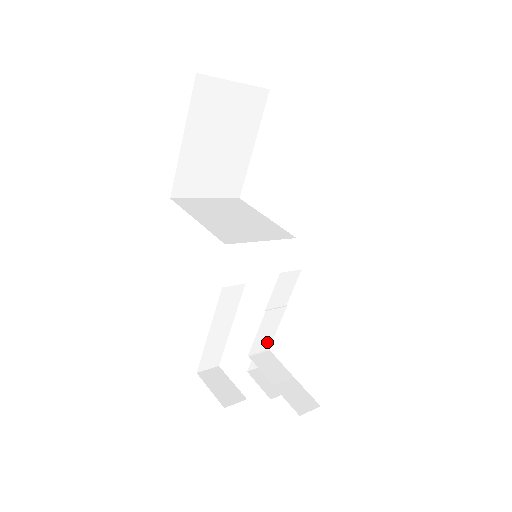
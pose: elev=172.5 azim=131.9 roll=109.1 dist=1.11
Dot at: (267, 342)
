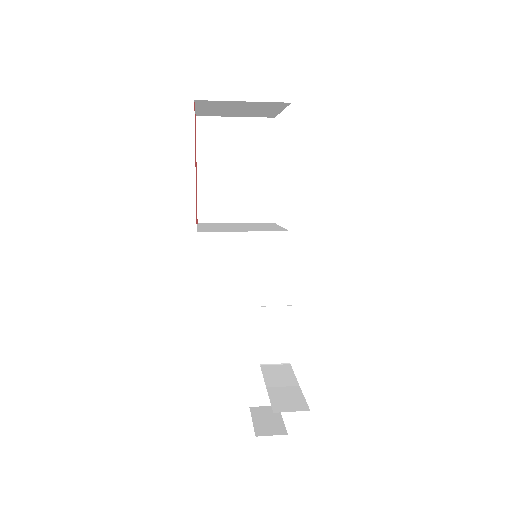
Dot at: (283, 352)
